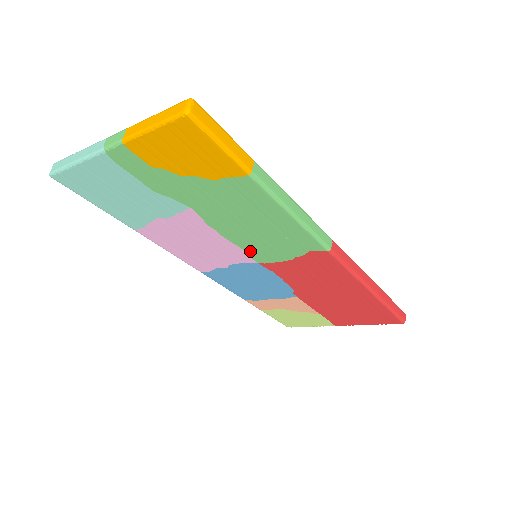
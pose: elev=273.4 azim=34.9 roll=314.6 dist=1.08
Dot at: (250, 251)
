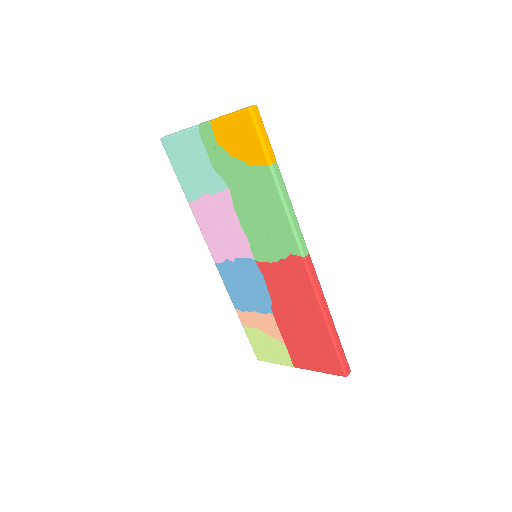
Dot at: (253, 244)
